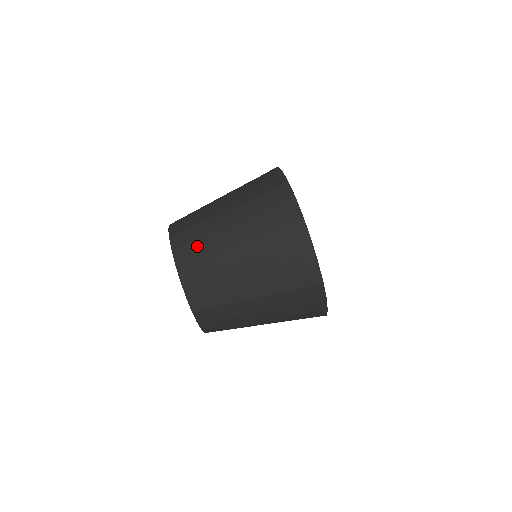
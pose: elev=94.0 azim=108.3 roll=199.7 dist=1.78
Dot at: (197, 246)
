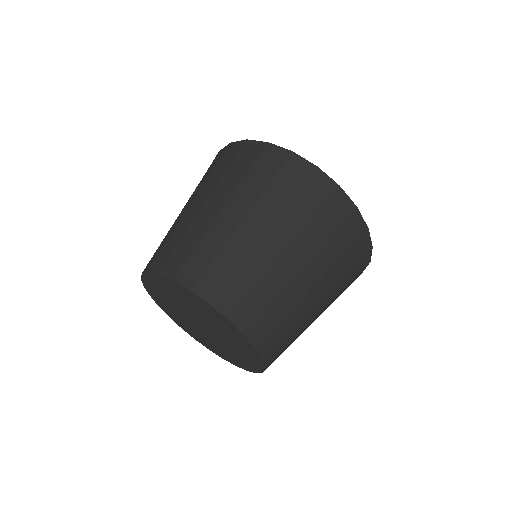
Dot at: (258, 297)
